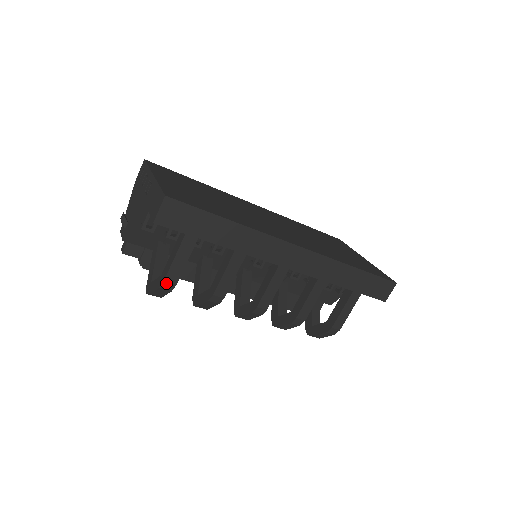
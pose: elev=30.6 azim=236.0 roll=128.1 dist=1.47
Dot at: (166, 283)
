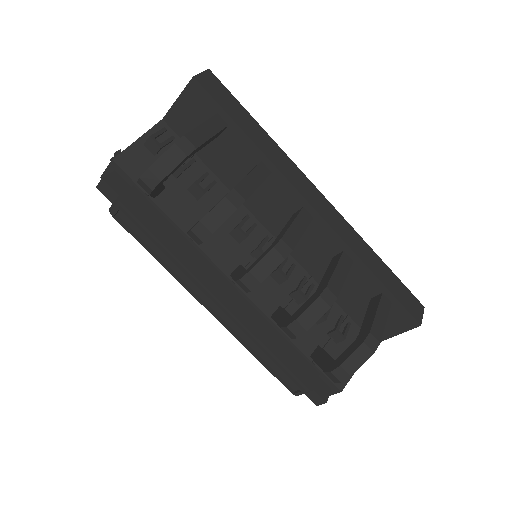
Dot at: (185, 140)
